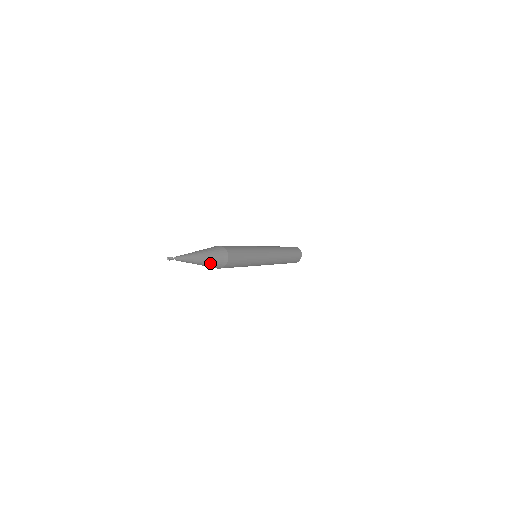
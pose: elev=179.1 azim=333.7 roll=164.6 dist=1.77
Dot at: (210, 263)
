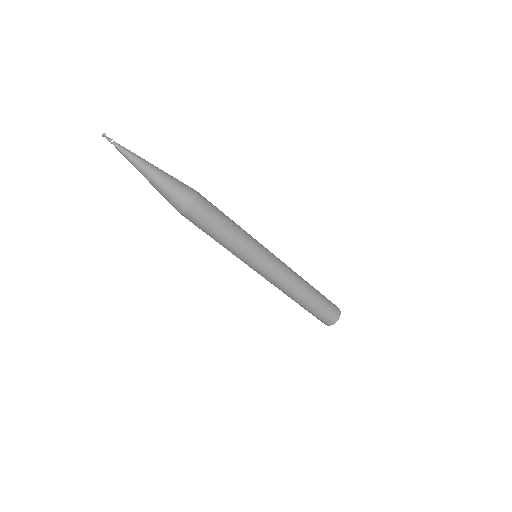
Dot at: (171, 177)
